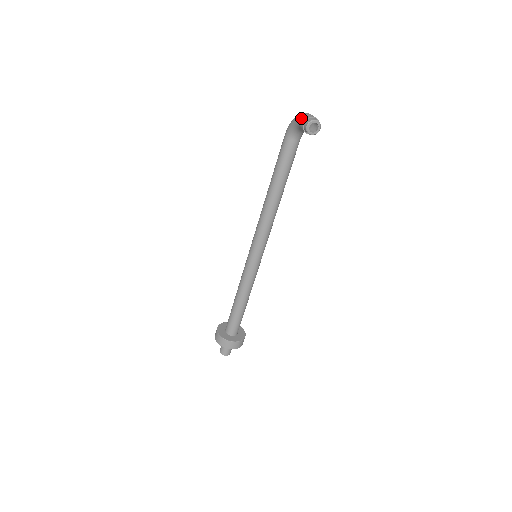
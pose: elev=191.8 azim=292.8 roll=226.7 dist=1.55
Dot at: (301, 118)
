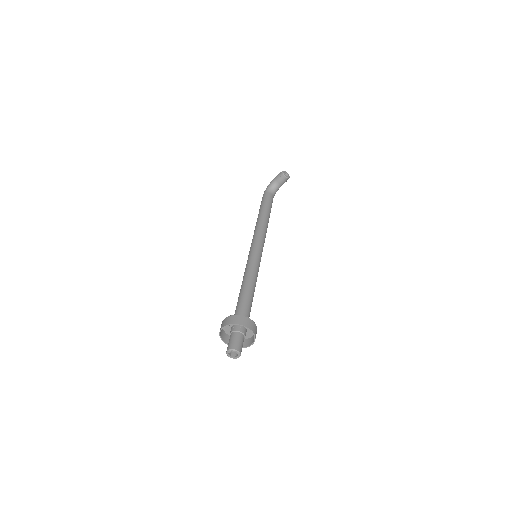
Dot at: (276, 176)
